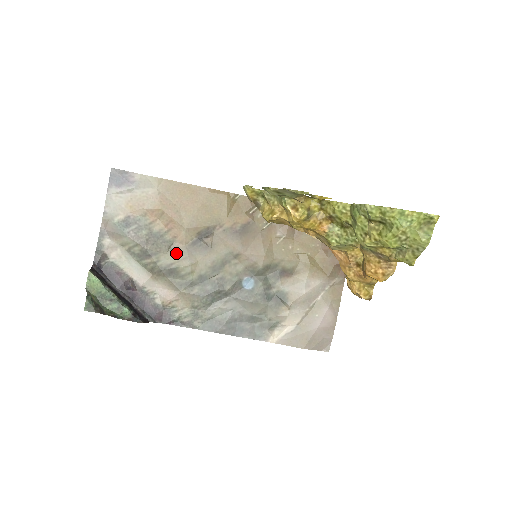
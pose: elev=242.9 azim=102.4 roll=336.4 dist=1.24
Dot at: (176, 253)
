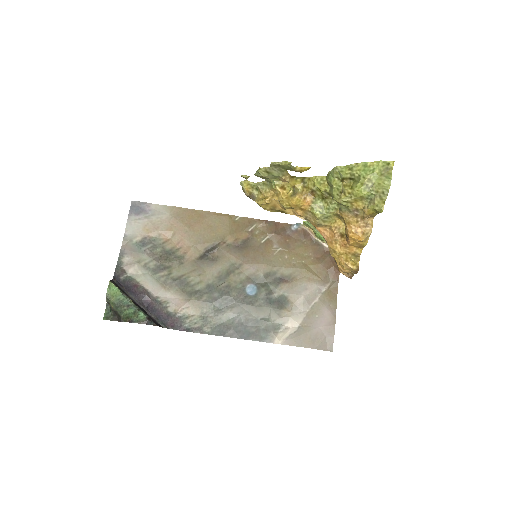
Dot at: (186, 266)
